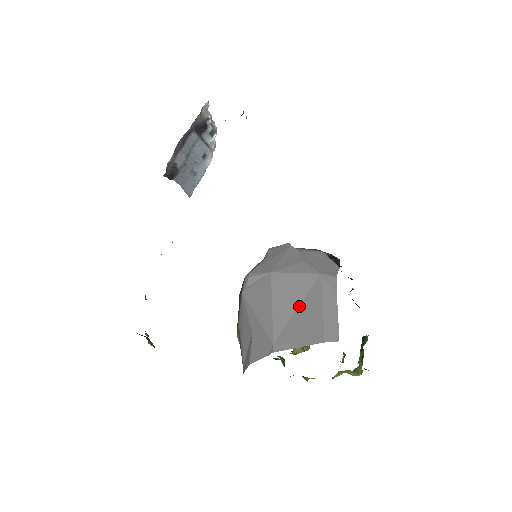
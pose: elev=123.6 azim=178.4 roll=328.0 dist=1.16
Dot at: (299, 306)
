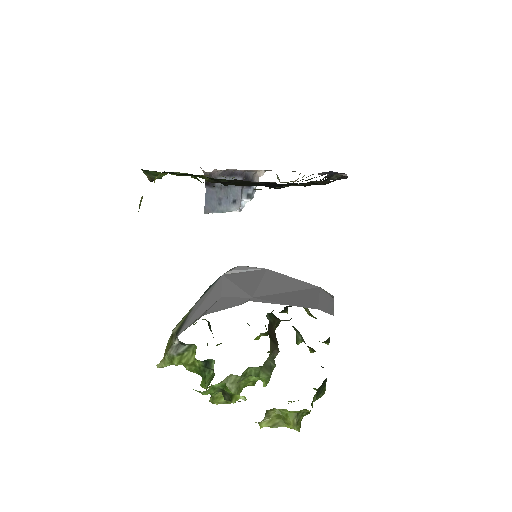
Dot at: (291, 291)
